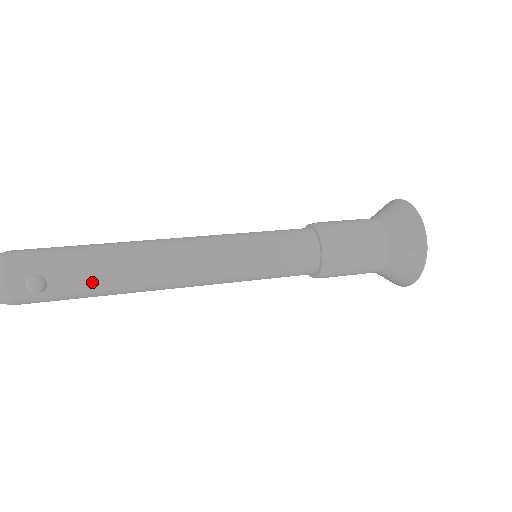
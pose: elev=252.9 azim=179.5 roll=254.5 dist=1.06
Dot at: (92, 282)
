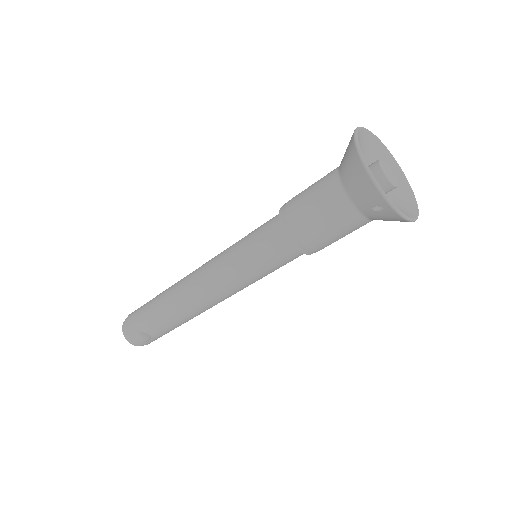
Dot at: (167, 325)
